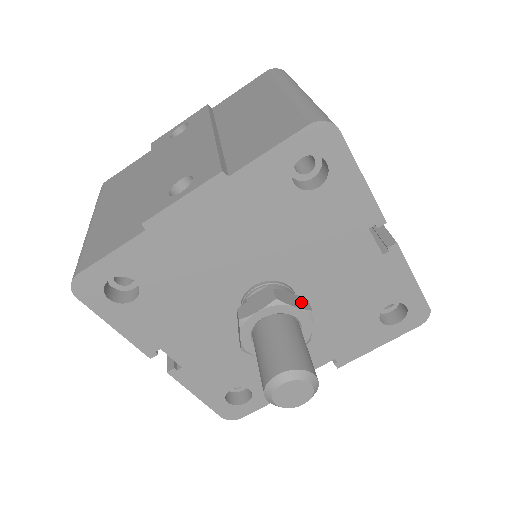
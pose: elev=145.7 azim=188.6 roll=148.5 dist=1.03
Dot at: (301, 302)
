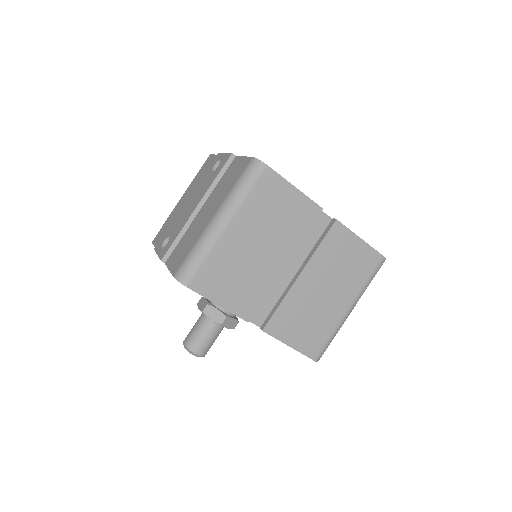
Dot at: (219, 317)
